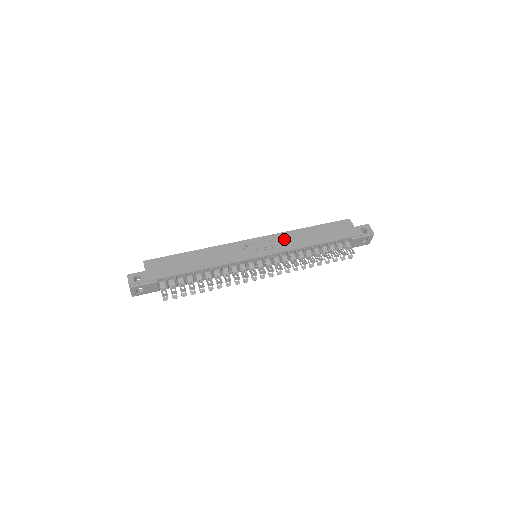
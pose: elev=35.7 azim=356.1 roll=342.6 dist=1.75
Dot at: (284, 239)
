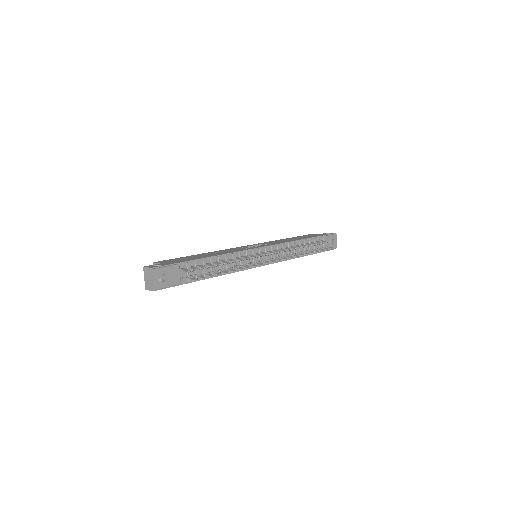
Dot at: (272, 242)
